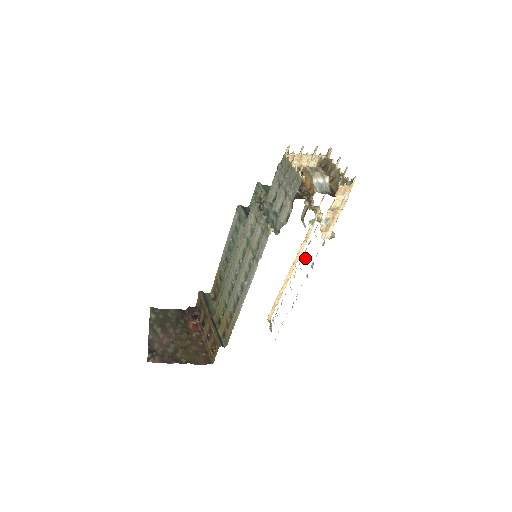
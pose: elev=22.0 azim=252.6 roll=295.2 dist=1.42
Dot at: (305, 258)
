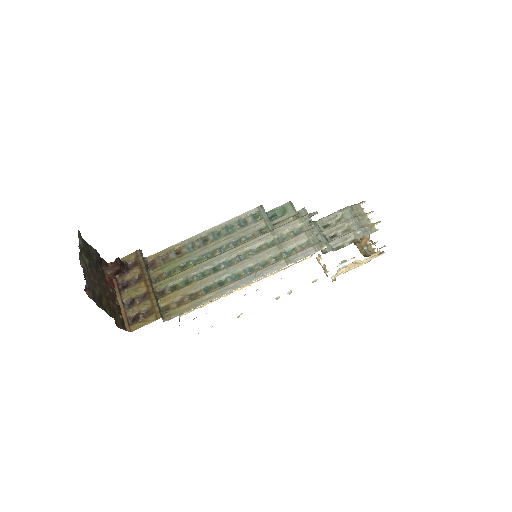
Dot at: occluded
